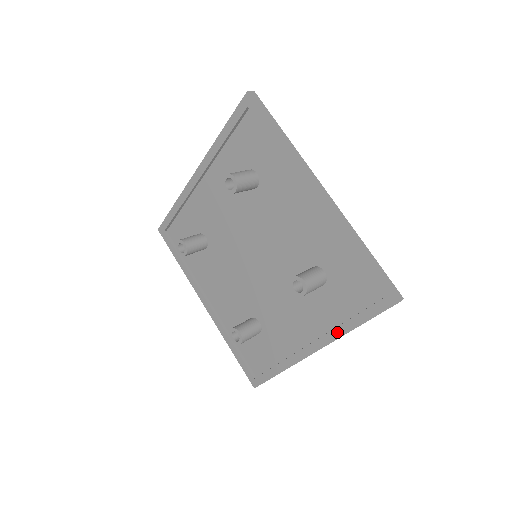
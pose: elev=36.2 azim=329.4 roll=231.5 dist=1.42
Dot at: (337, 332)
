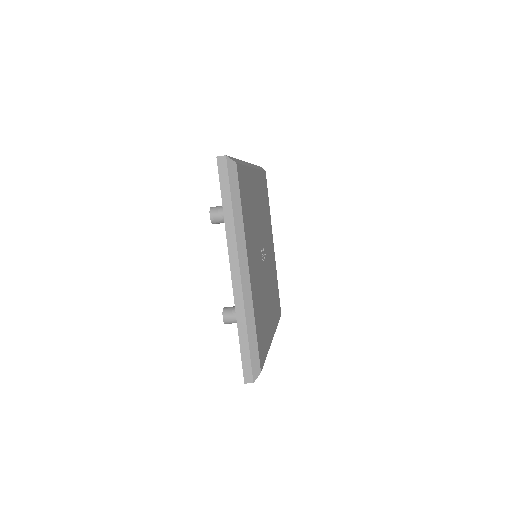
Dot at: (227, 232)
